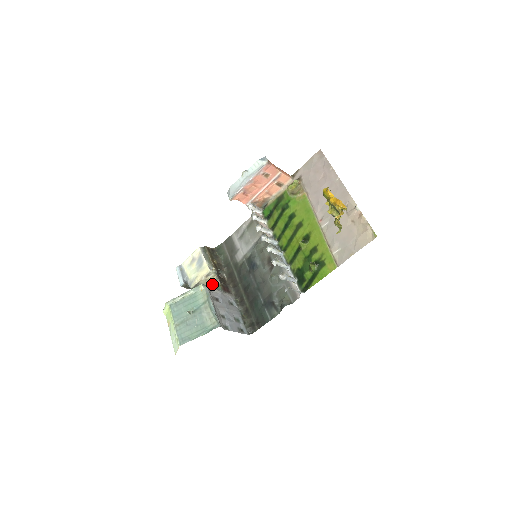
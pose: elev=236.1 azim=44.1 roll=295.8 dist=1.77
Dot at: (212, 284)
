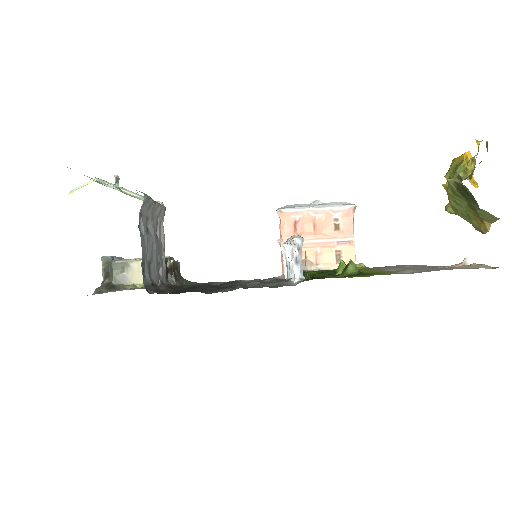
Dot at: (140, 287)
